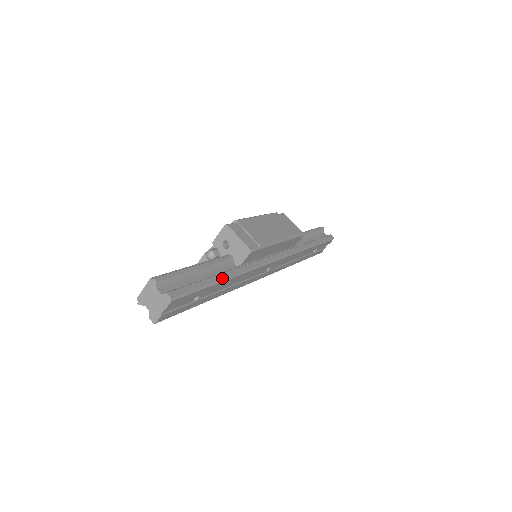
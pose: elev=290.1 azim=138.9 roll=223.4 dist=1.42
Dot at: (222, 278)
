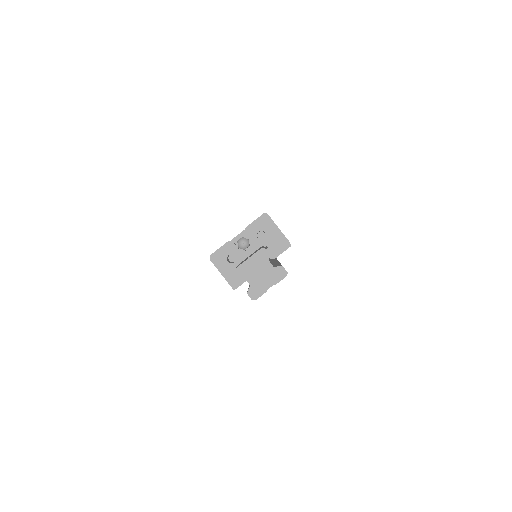
Dot at: occluded
